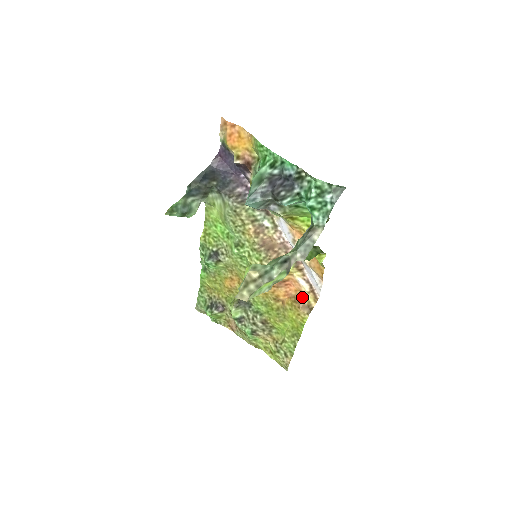
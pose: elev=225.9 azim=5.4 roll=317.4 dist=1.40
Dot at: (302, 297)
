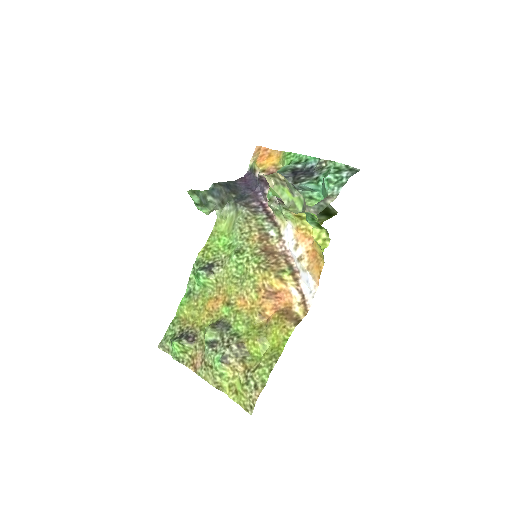
Dot at: (291, 311)
